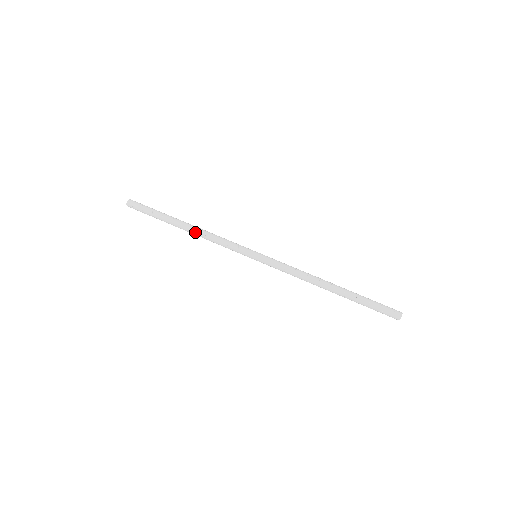
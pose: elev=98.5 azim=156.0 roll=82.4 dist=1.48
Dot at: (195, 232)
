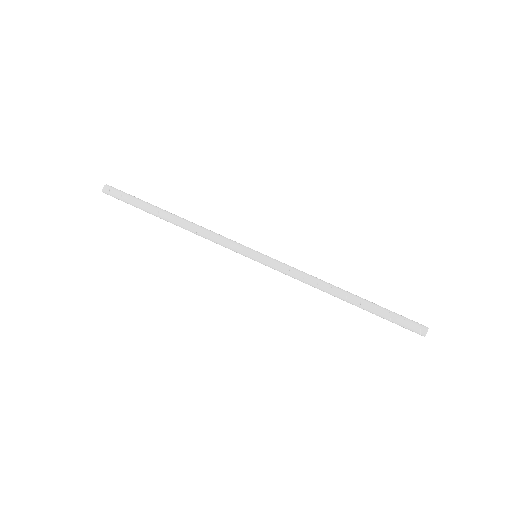
Dot at: (184, 225)
